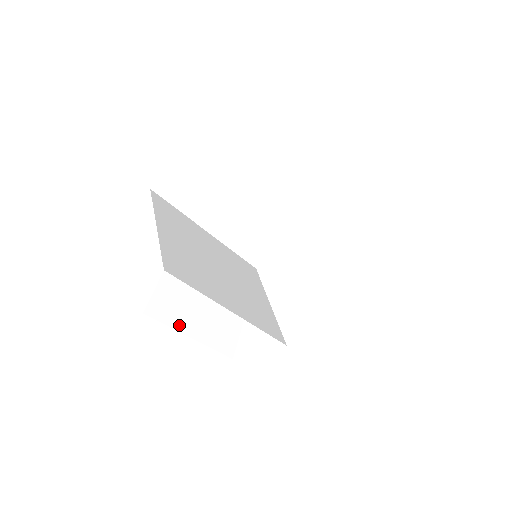
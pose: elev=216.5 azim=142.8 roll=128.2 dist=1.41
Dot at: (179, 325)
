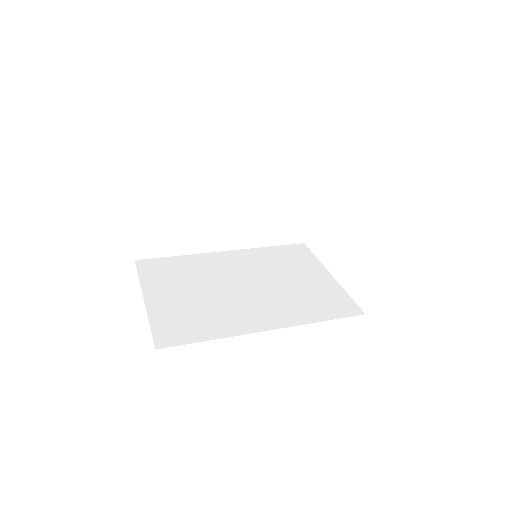
Dot at: (212, 386)
